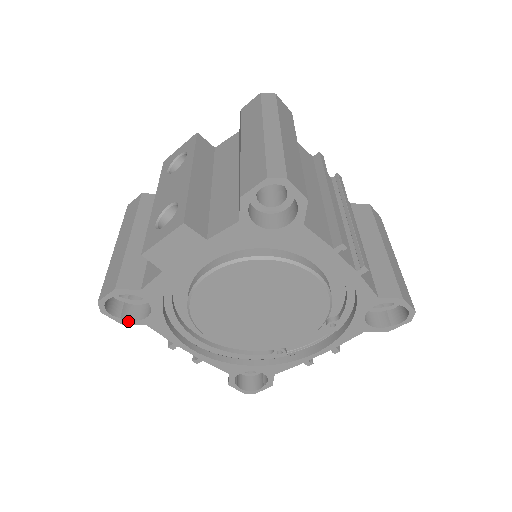
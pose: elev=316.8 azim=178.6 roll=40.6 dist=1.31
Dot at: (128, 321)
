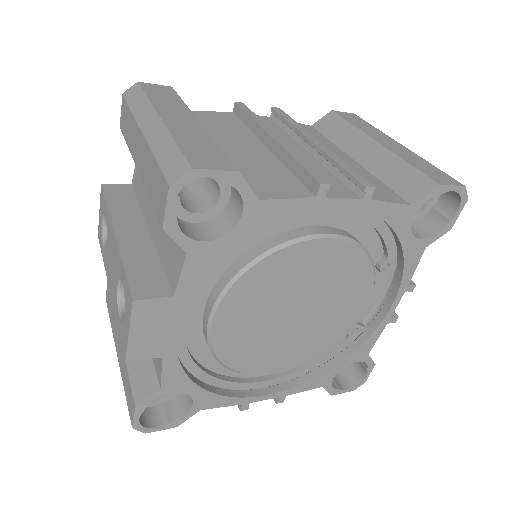
Dot at: (179, 420)
